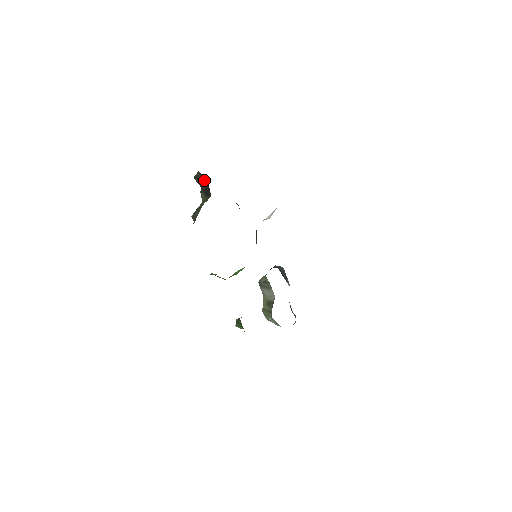
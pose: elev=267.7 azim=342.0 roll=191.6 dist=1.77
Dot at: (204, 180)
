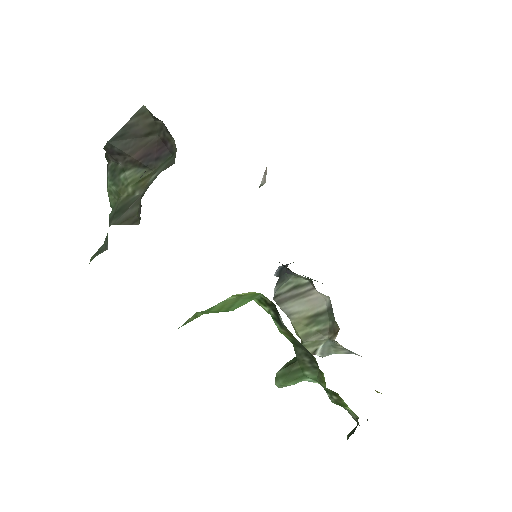
Dot at: (147, 130)
